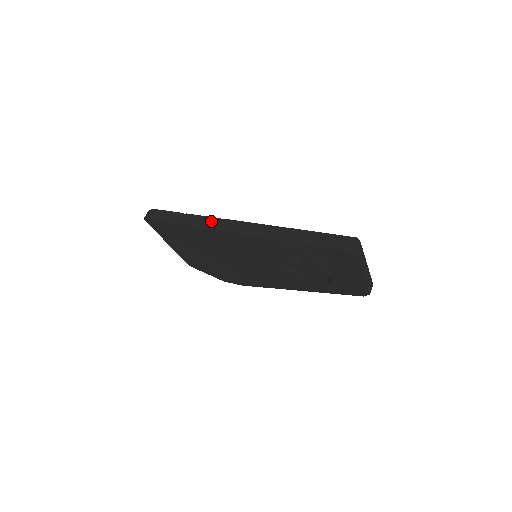
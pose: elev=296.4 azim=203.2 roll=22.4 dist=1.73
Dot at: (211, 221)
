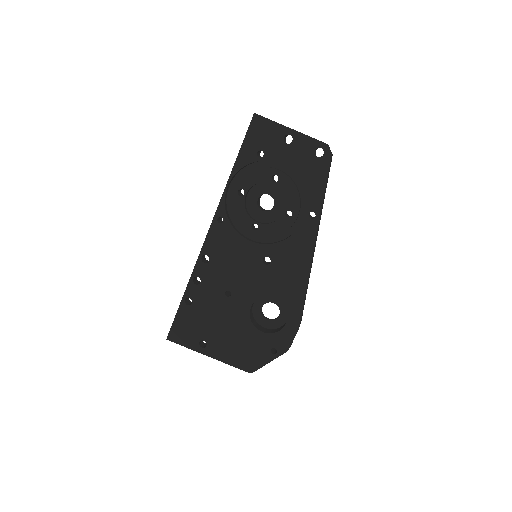
Dot at: occluded
